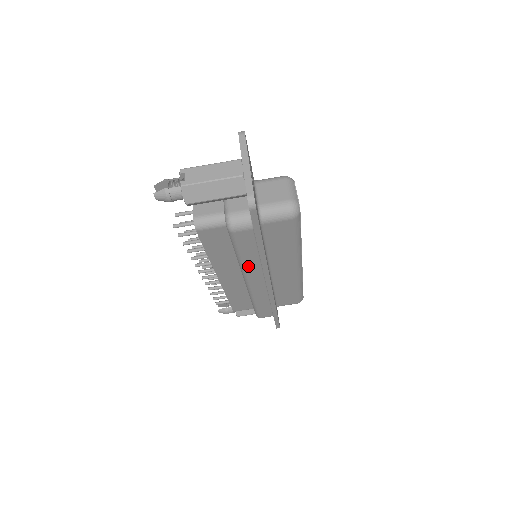
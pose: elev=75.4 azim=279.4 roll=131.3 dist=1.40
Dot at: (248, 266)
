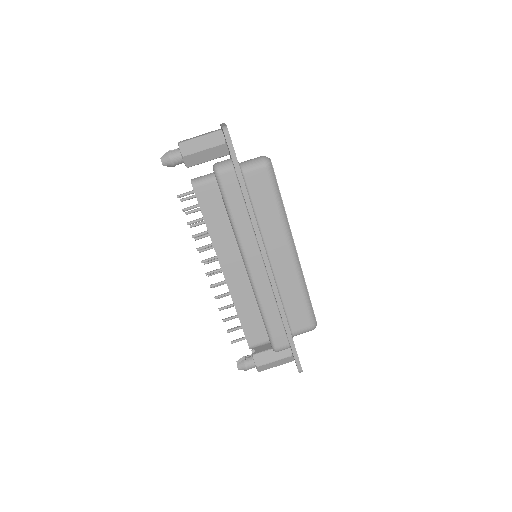
Dot at: (242, 232)
